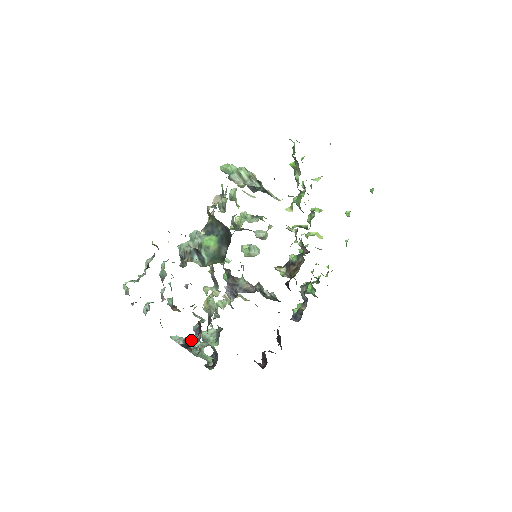
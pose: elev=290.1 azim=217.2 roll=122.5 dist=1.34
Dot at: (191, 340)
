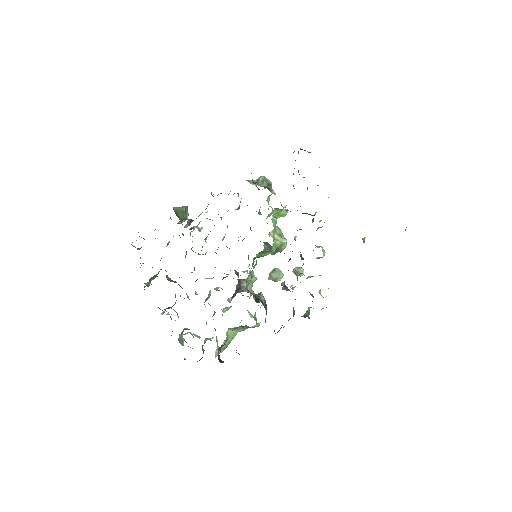
Dot at: (168, 308)
